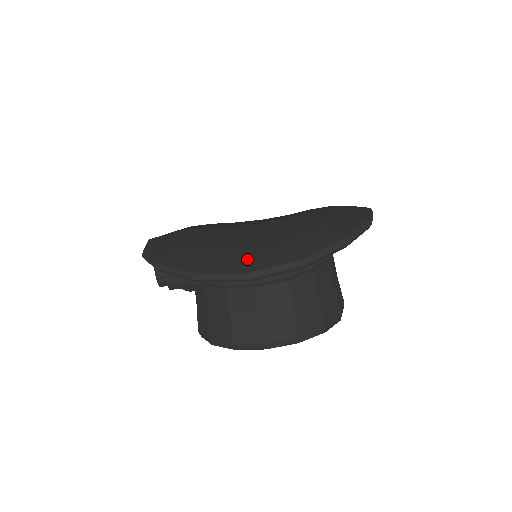
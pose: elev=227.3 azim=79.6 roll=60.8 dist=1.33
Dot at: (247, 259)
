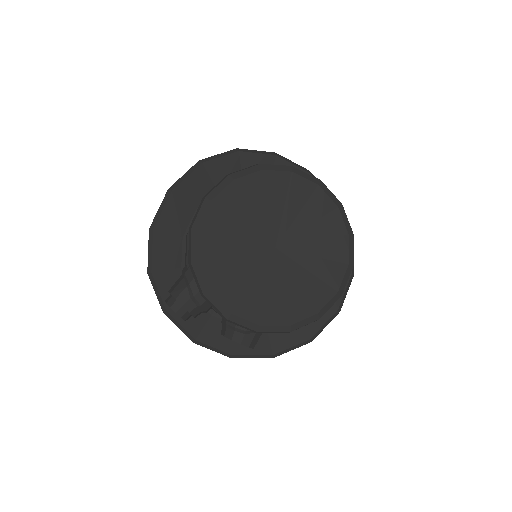
Dot at: occluded
